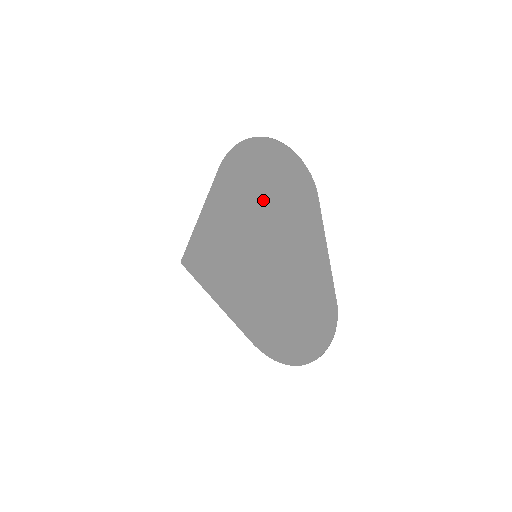
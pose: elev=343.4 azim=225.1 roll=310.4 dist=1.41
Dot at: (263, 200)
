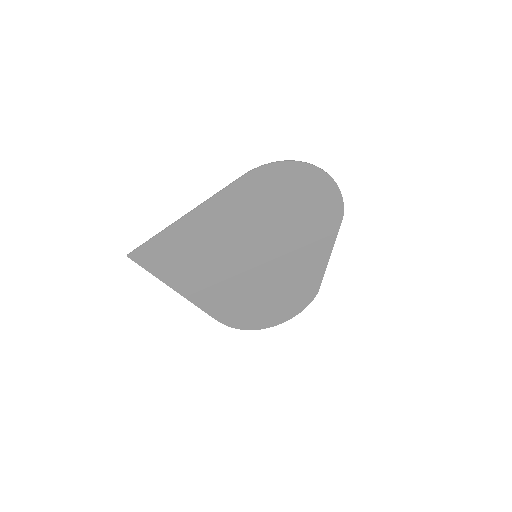
Dot at: (288, 215)
